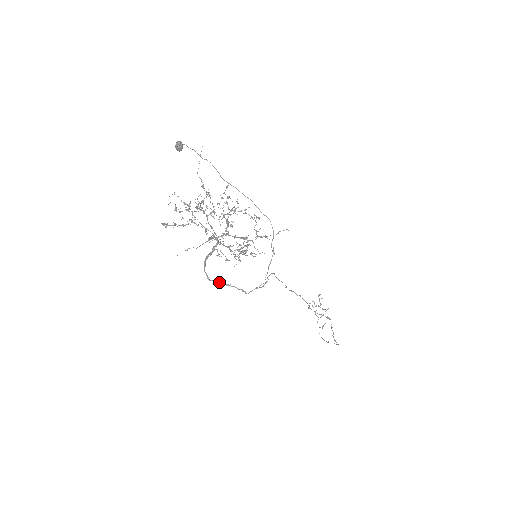
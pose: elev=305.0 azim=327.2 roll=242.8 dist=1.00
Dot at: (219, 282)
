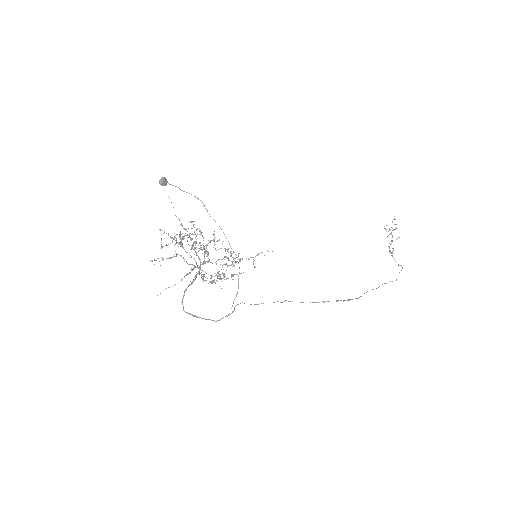
Dot at: (191, 314)
